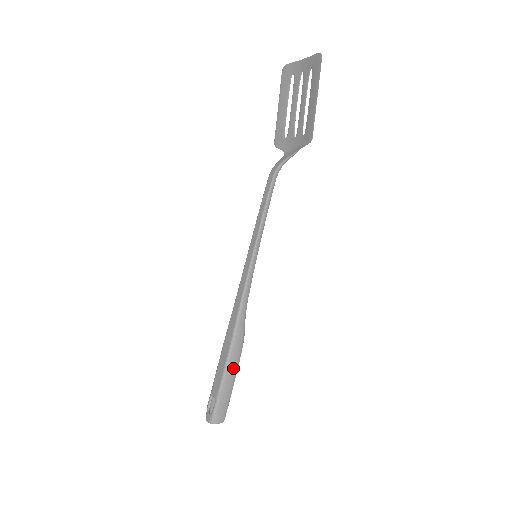
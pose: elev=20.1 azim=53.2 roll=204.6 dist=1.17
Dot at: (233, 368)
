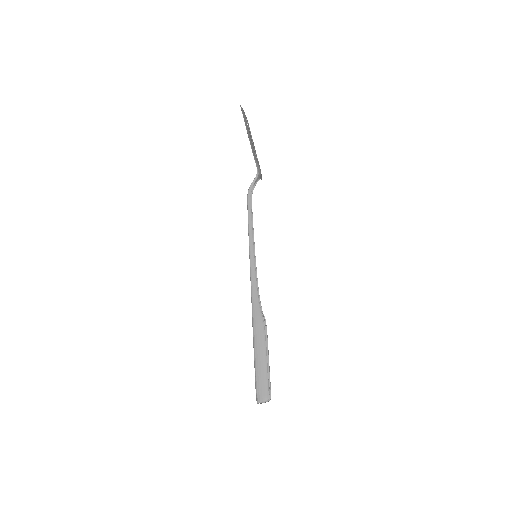
Dot at: (260, 349)
